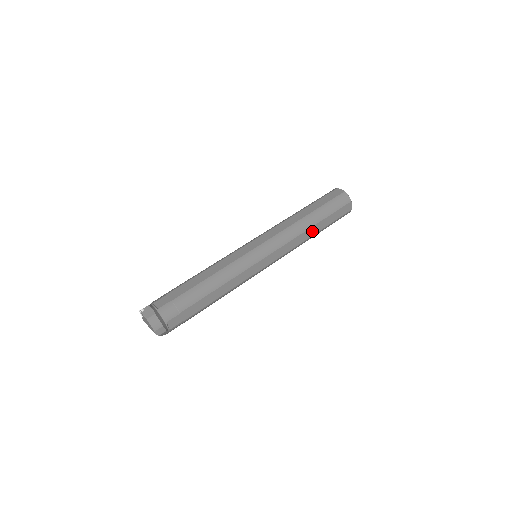
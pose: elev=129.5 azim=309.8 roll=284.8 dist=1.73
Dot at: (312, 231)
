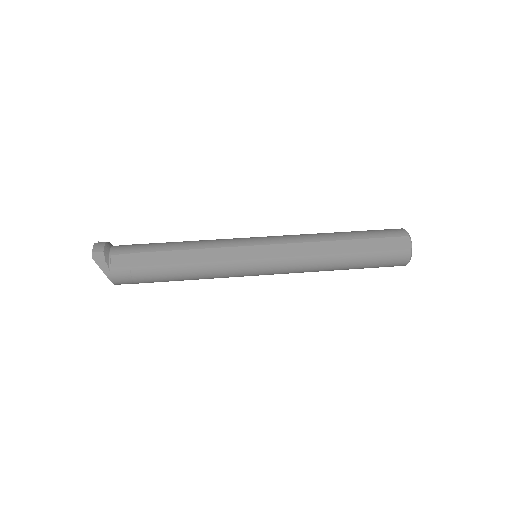
Dot at: (338, 247)
